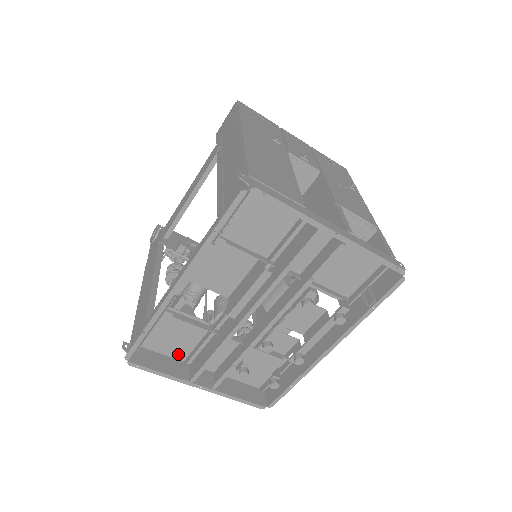
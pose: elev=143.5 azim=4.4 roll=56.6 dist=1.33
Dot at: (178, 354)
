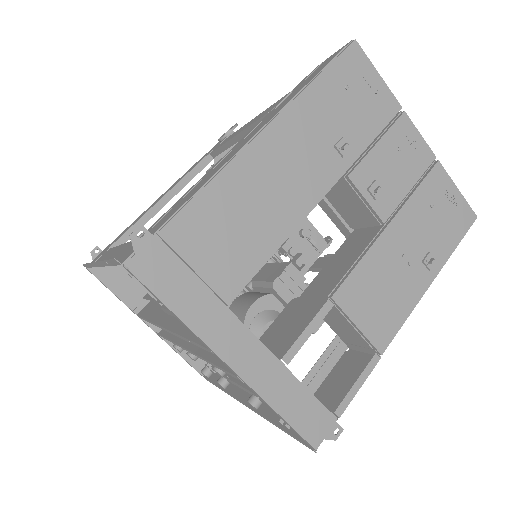
Dot at: occluded
